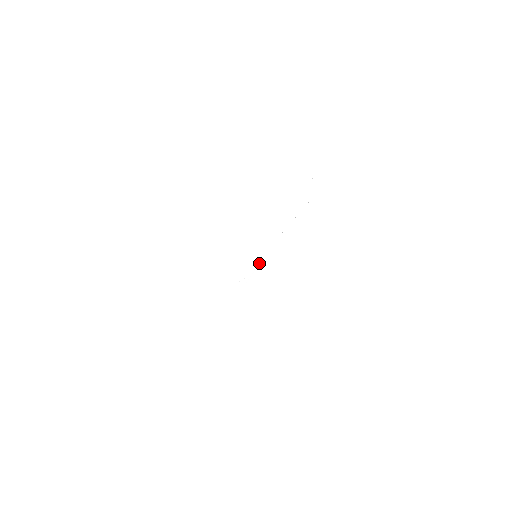
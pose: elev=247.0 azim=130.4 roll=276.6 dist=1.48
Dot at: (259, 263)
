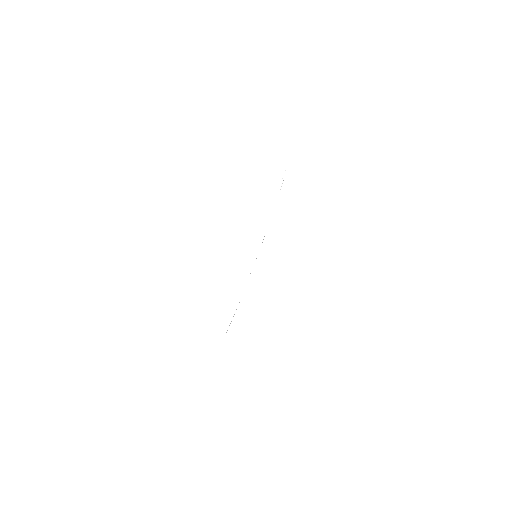
Dot at: occluded
